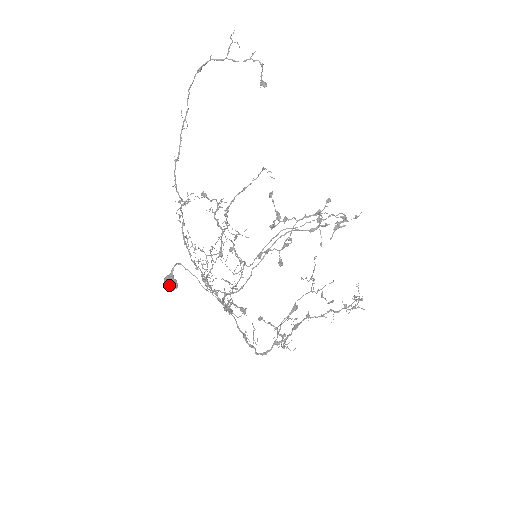
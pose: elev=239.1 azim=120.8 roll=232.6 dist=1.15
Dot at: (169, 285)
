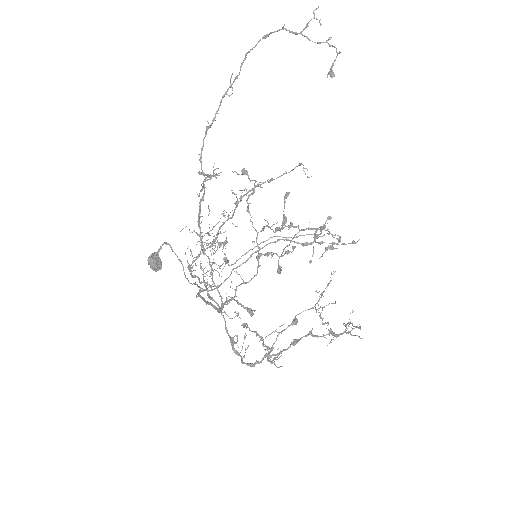
Dot at: (153, 264)
